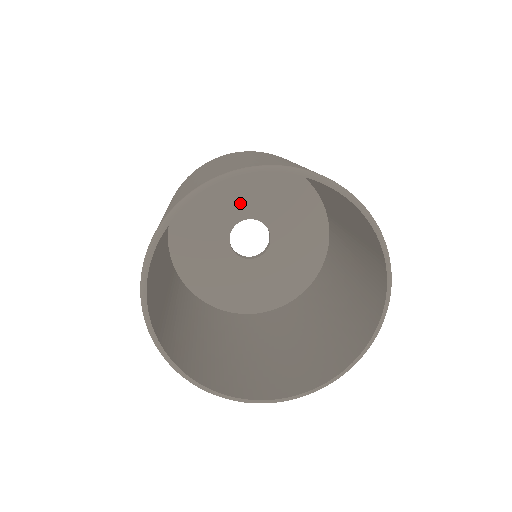
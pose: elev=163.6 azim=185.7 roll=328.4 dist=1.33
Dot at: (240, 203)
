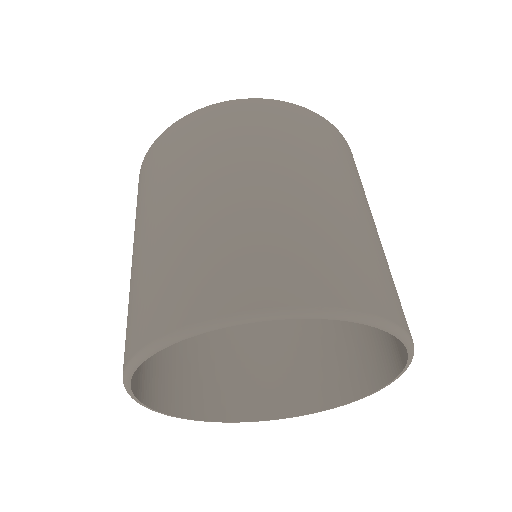
Dot at: occluded
